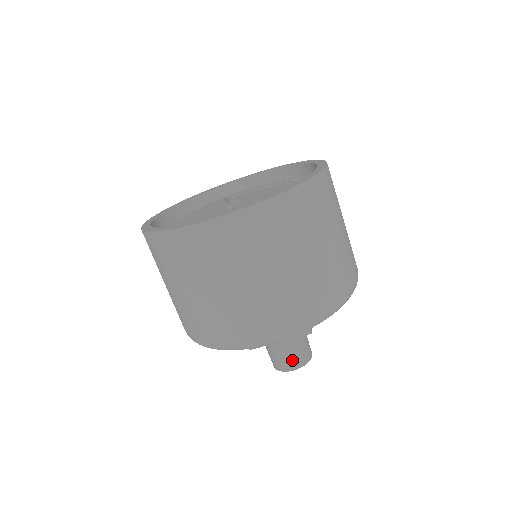
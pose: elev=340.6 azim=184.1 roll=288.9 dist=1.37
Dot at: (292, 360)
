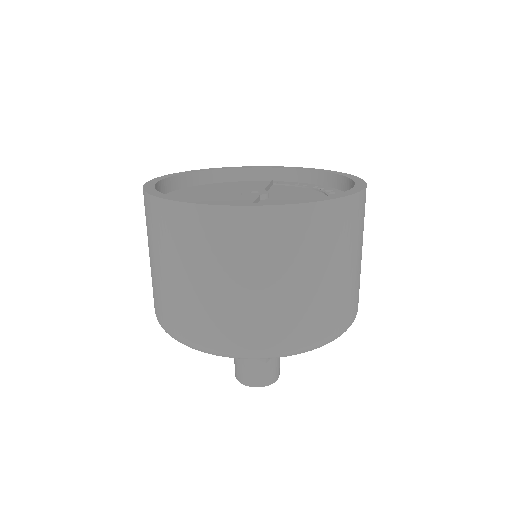
Dot at: (247, 375)
